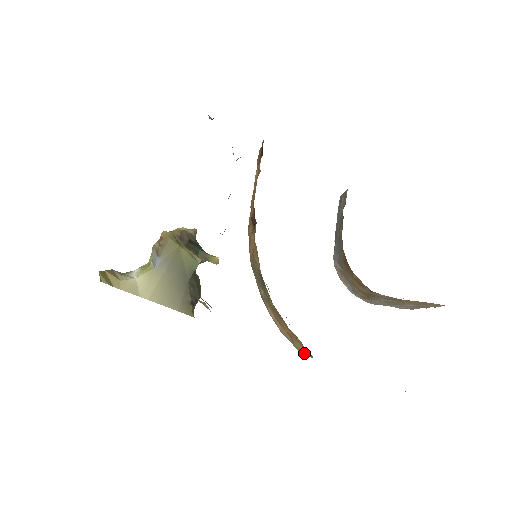
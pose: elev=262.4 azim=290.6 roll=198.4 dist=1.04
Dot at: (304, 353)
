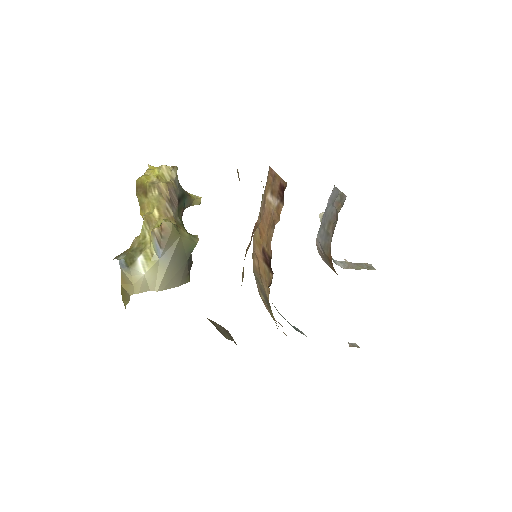
Dot at: occluded
